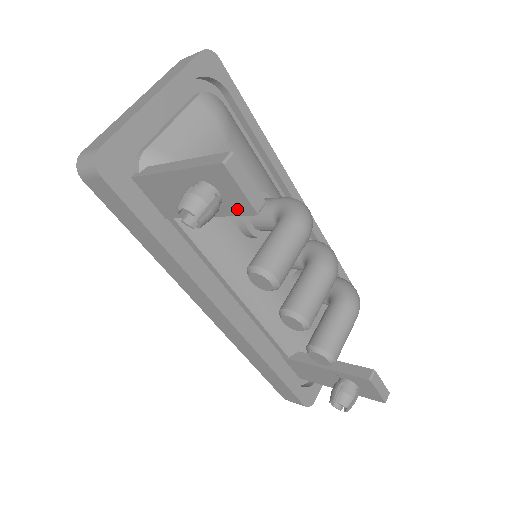
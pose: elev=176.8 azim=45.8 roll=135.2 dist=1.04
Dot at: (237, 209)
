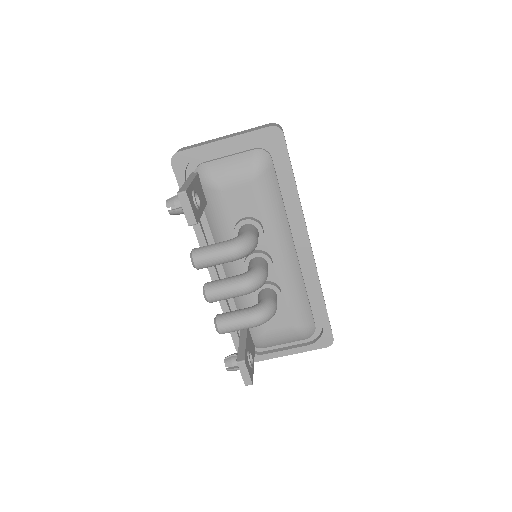
Dot at: occluded
